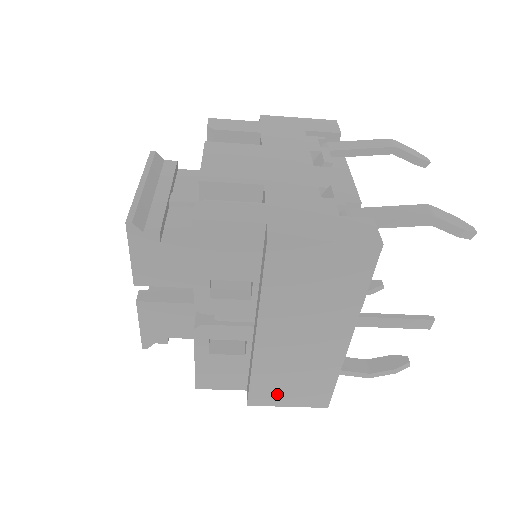
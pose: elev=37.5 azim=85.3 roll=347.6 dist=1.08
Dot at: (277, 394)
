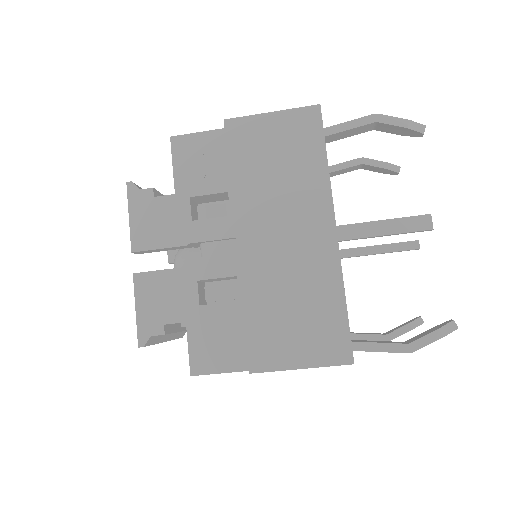
Dot at: (281, 343)
